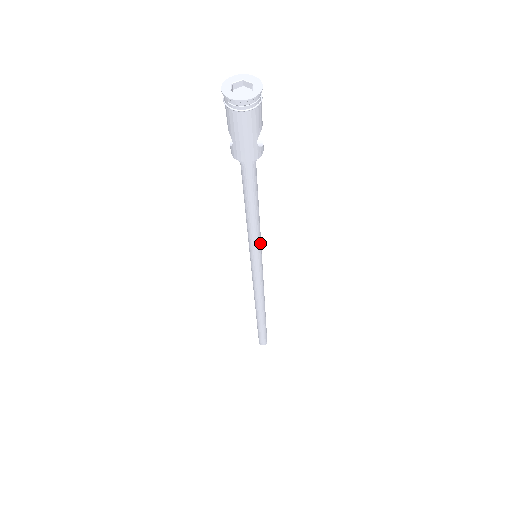
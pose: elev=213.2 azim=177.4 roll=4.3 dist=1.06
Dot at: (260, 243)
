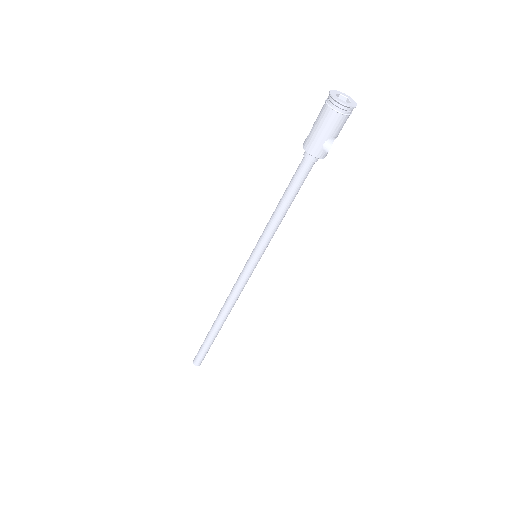
Dot at: (267, 243)
